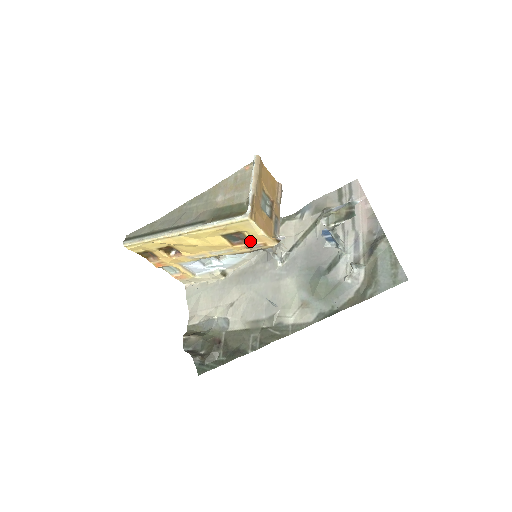
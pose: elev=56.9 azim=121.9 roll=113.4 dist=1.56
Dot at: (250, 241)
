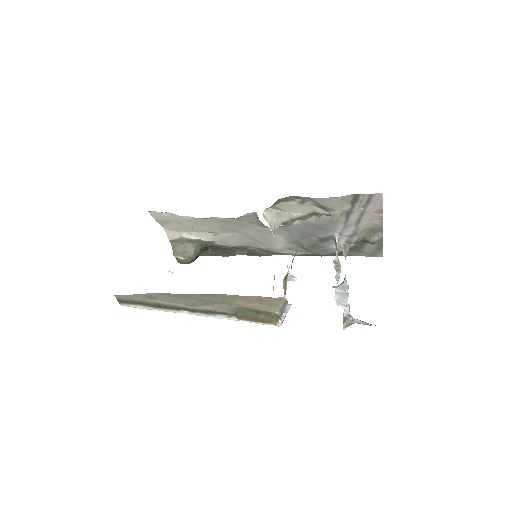
Dot at: occluded
